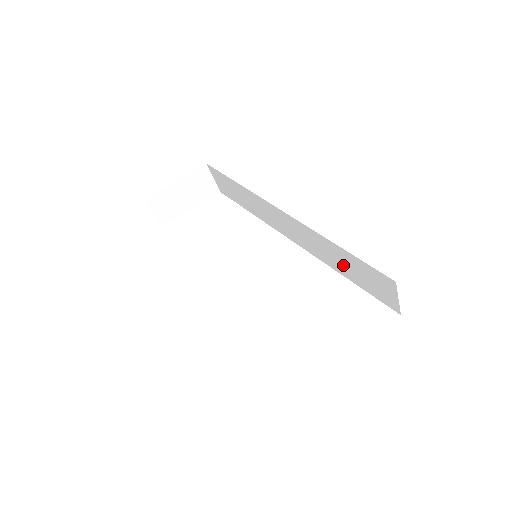
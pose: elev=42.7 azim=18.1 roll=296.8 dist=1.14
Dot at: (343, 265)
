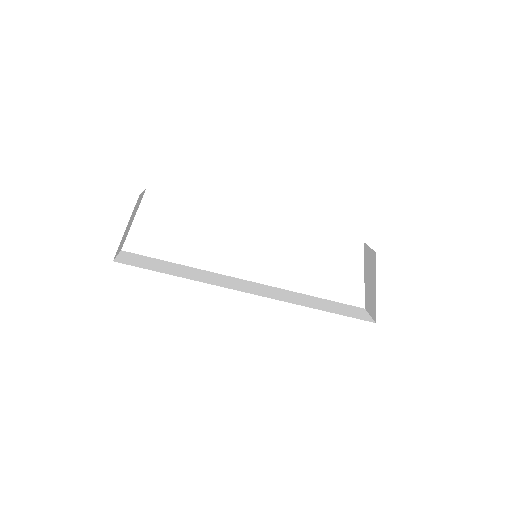
Dot at: occluded
